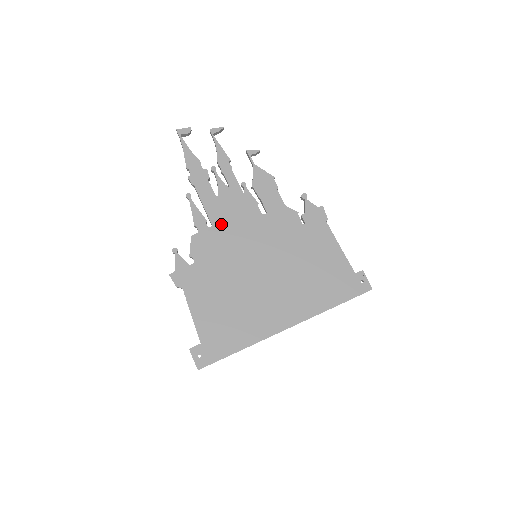
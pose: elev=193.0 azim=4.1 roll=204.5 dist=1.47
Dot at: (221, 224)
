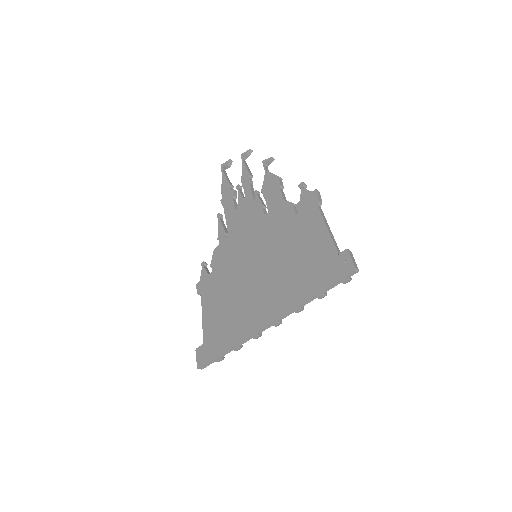
Dot at: (234, 233)
